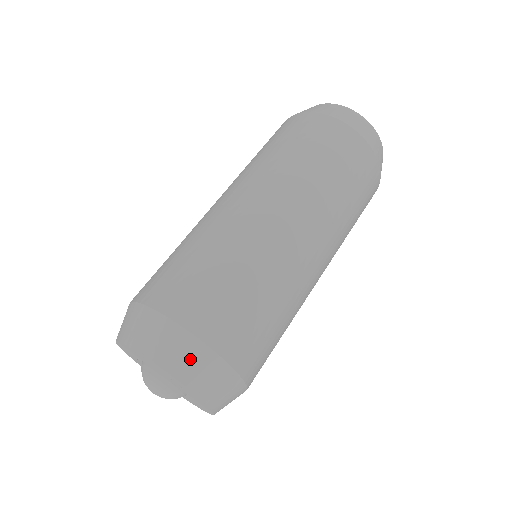
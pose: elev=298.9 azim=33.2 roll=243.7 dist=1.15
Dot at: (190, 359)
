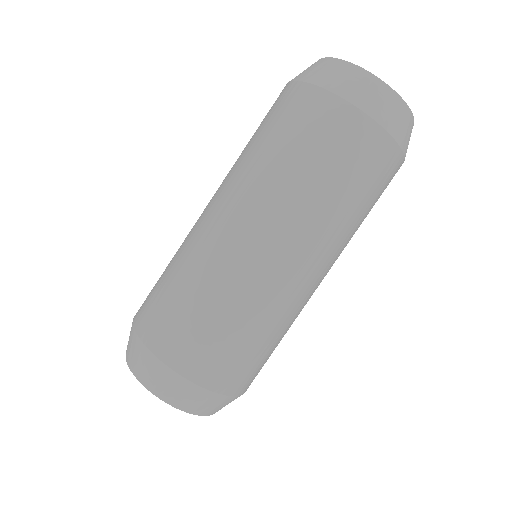
Dot at: (209, 404)
